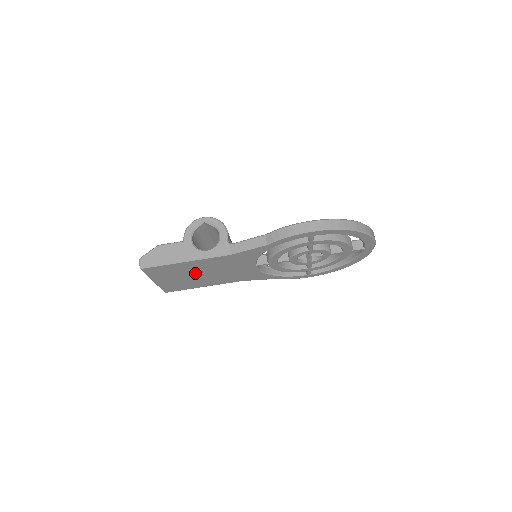
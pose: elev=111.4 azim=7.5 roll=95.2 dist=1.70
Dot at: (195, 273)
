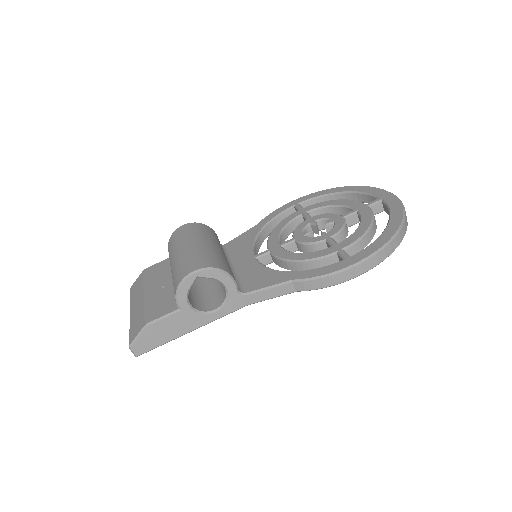
Dot at: occluded
